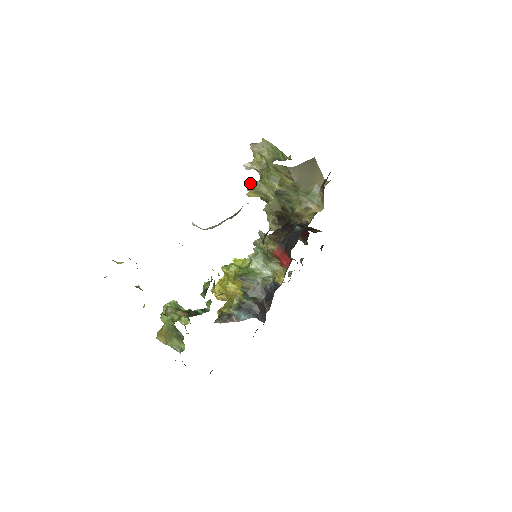
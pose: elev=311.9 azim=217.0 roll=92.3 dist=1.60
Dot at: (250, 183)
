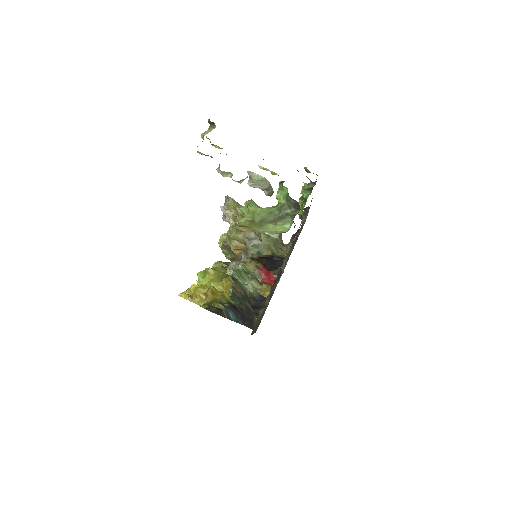
Dot at: occluded
